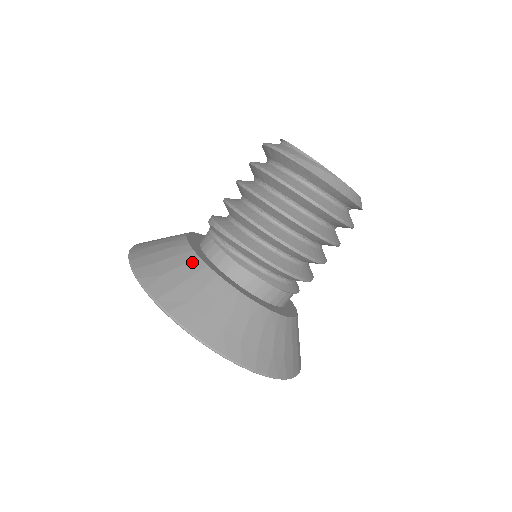
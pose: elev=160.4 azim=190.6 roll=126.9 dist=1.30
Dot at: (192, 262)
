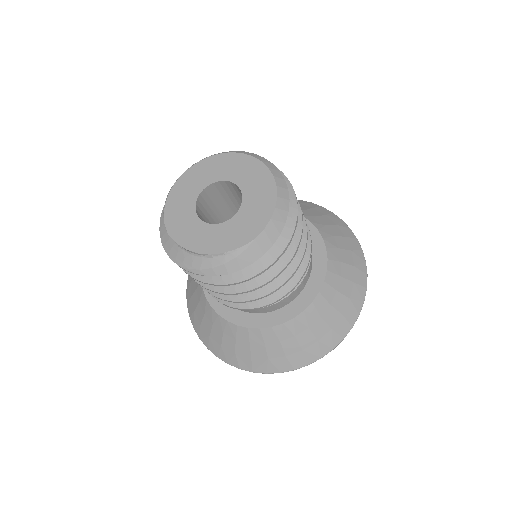
Dot at: (238, 333)
